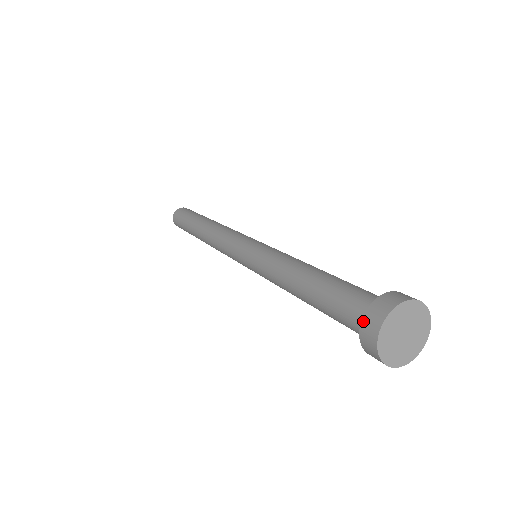
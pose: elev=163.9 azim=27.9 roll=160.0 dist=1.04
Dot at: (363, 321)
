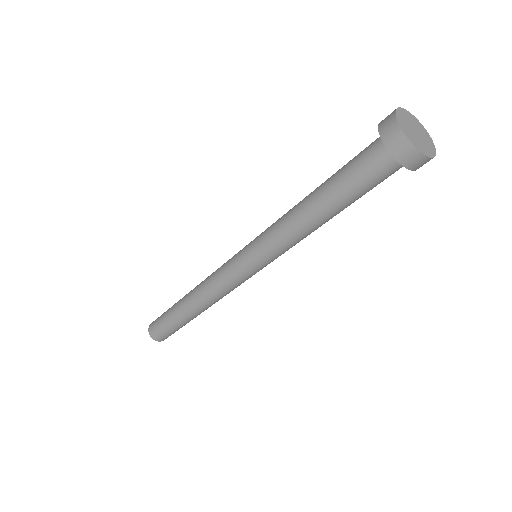
Dot at: occluded
